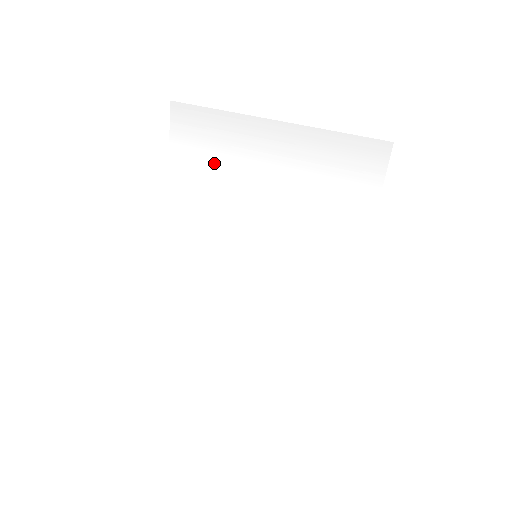
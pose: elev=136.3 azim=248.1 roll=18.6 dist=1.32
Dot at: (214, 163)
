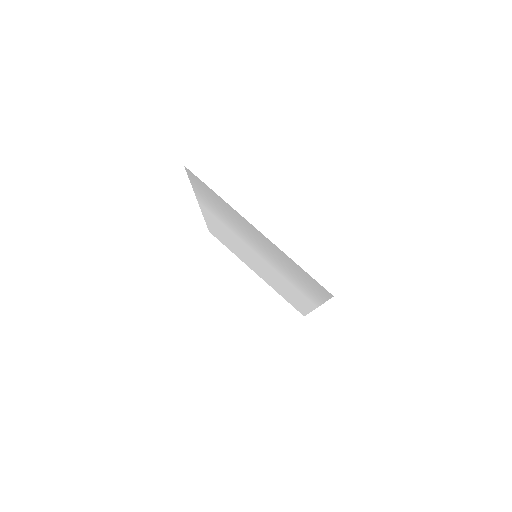
Dot at: (221, 210)
